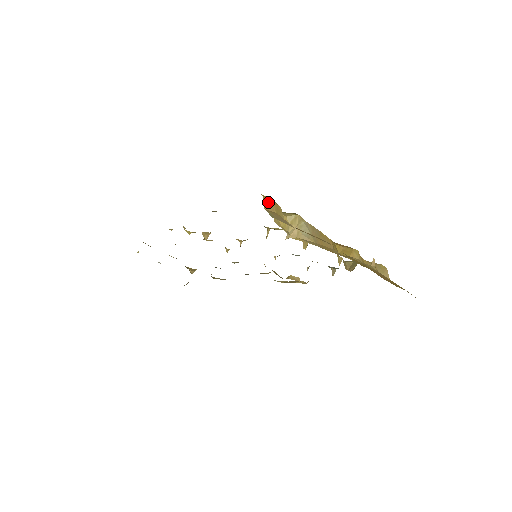
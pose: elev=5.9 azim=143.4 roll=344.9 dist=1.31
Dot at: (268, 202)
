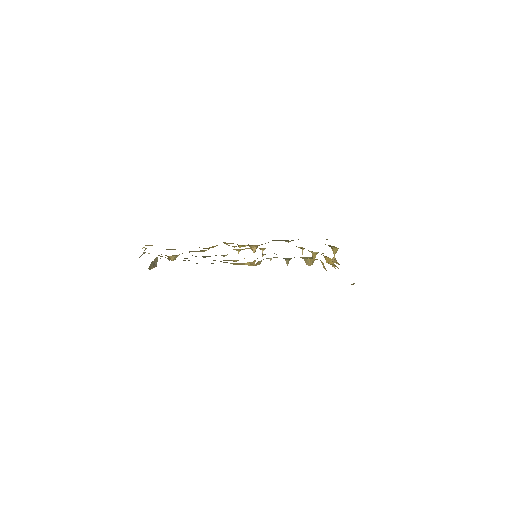
Dot at: occluded
